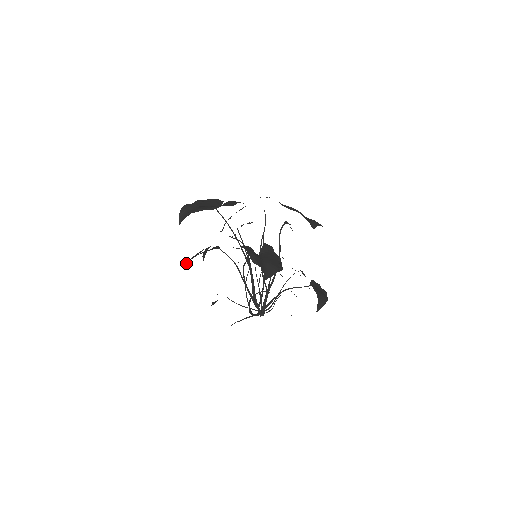
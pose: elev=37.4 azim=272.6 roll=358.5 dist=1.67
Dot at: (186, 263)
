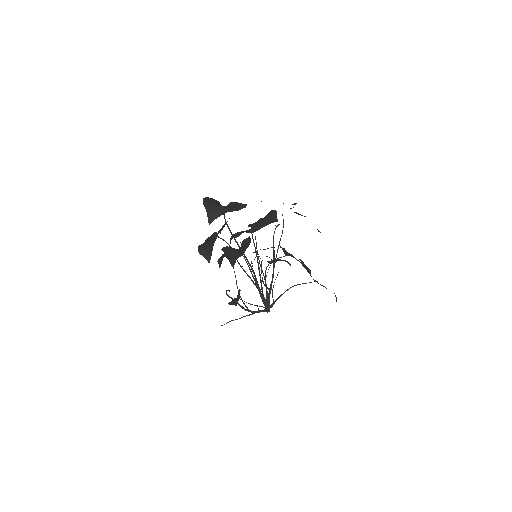
Dot at: (231, 264)
